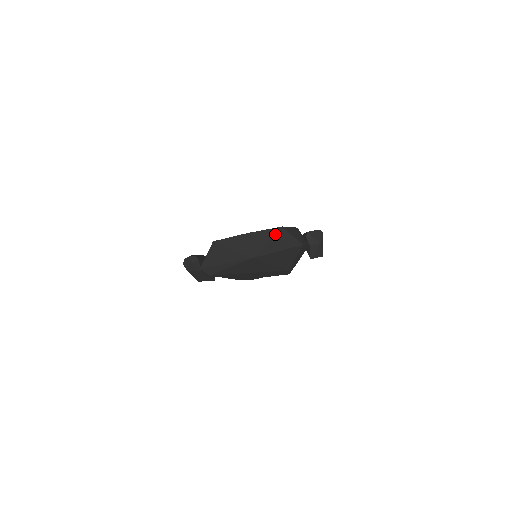
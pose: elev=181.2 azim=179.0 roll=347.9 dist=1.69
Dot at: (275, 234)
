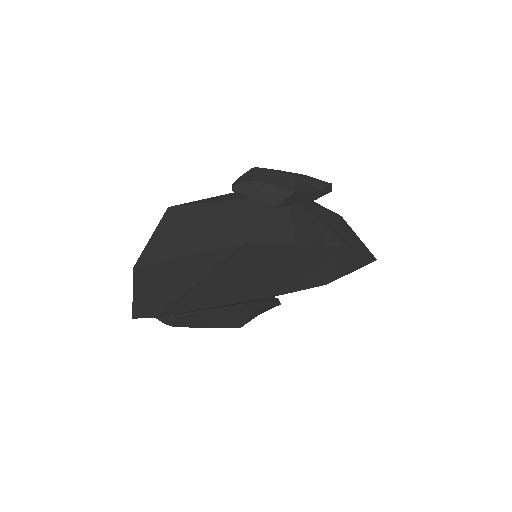
Dot at: occluded
